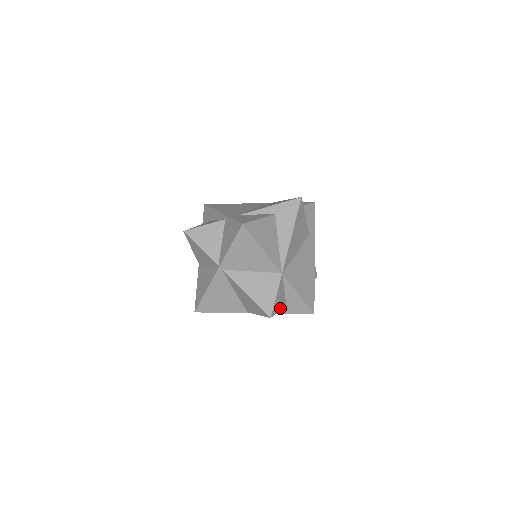
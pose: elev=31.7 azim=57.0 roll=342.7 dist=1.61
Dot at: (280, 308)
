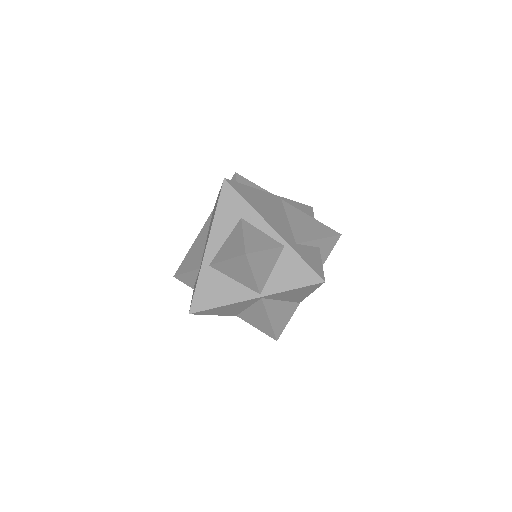
Dot at: occluded
